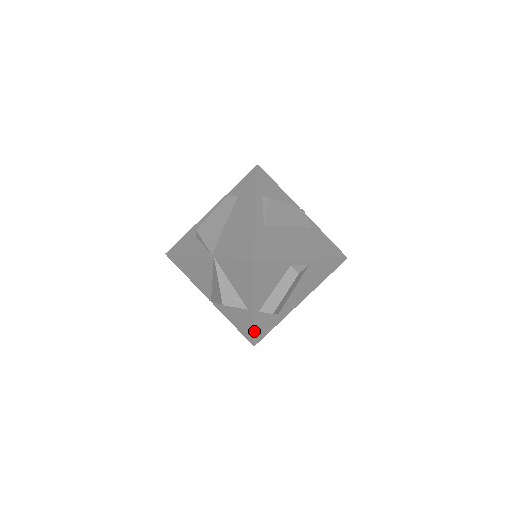
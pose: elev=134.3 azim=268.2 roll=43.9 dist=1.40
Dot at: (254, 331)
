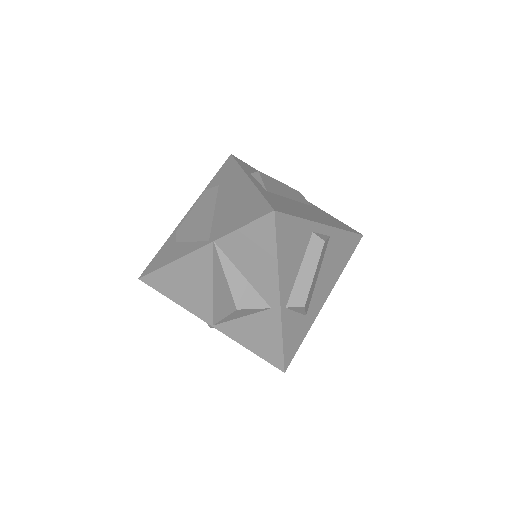
Dot at: (283, 344)
